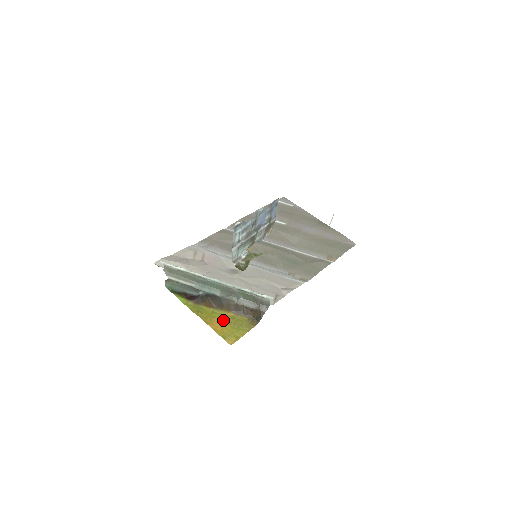
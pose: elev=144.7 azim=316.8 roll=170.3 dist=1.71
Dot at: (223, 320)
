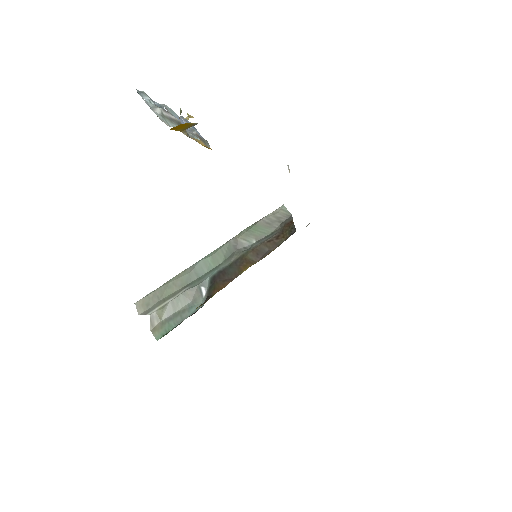
Dot at: occluded
